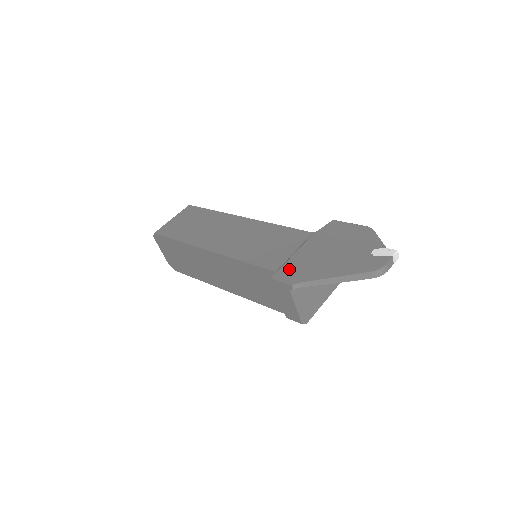
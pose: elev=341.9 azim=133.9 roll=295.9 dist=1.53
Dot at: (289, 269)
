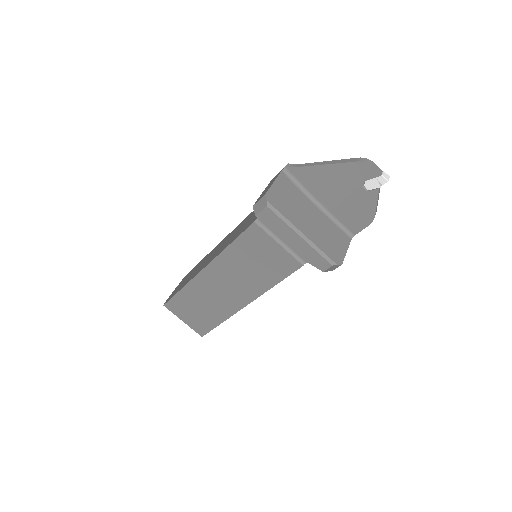
Dot at: occluded
